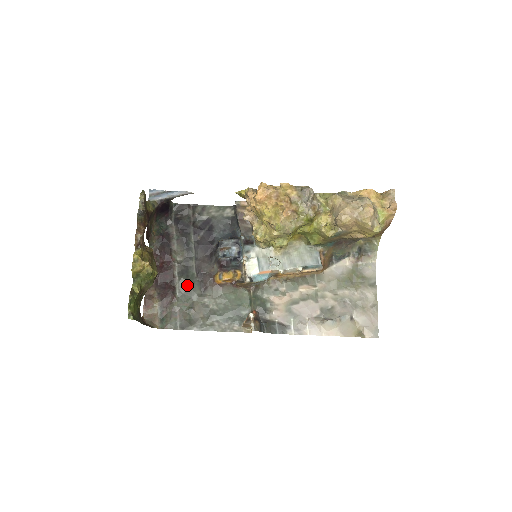
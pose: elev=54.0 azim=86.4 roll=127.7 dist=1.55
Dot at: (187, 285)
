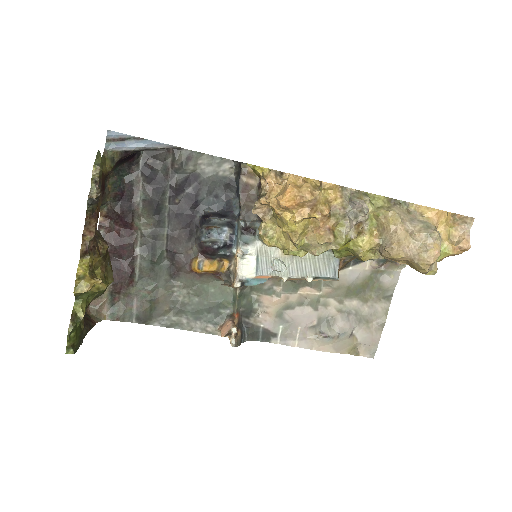
Dot at: (152, 267)
